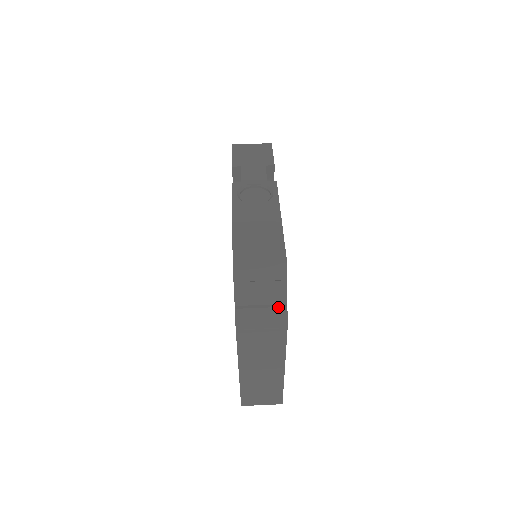
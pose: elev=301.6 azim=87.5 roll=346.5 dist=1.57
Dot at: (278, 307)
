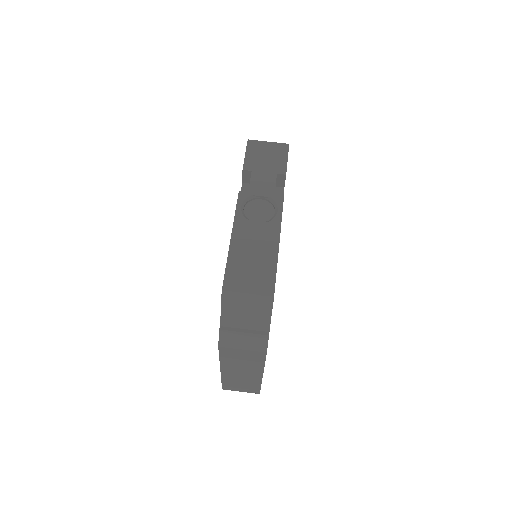
Dot at: (260, 334)
